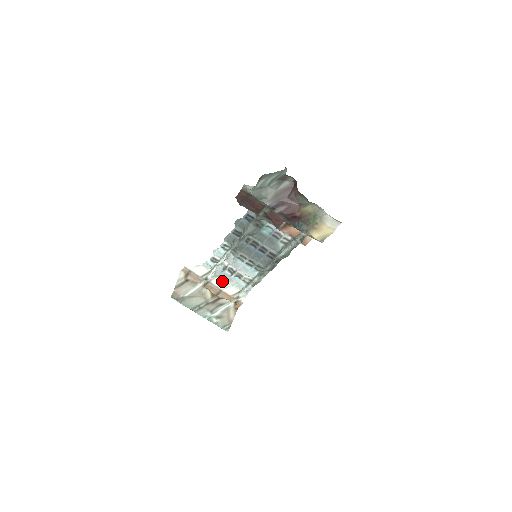
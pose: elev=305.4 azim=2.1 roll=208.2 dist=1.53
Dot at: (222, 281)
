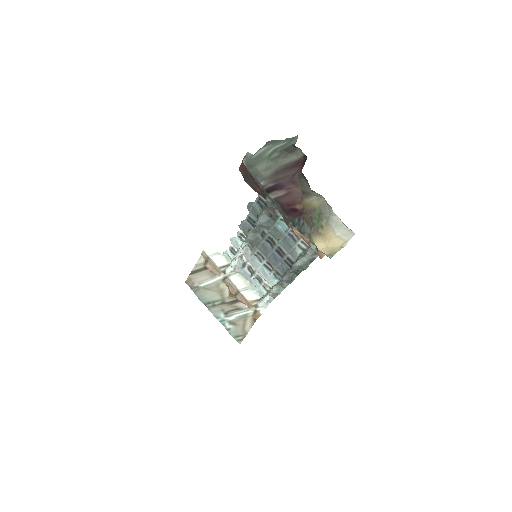
Dot at: (242, 280)
